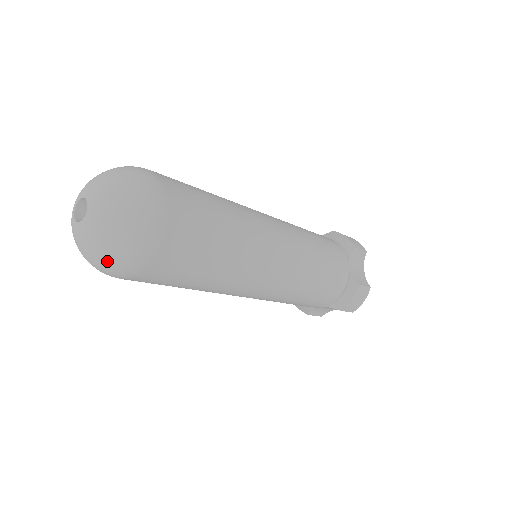
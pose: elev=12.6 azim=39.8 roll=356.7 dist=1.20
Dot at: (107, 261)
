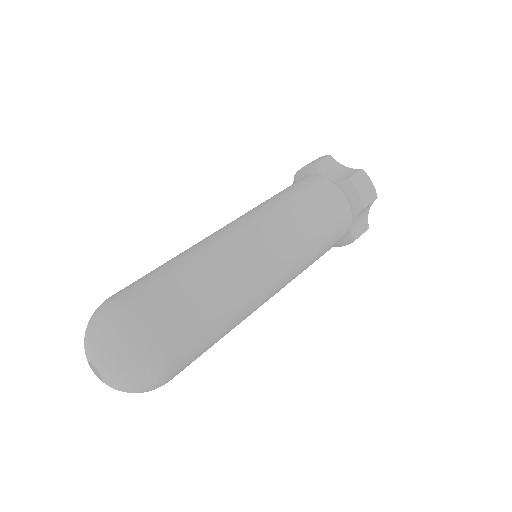
Dot at: occluded
